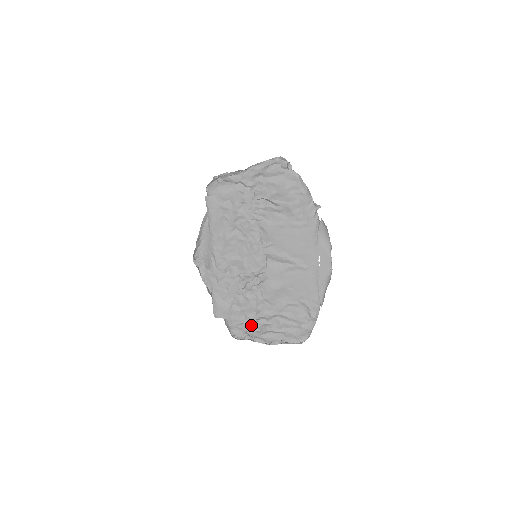
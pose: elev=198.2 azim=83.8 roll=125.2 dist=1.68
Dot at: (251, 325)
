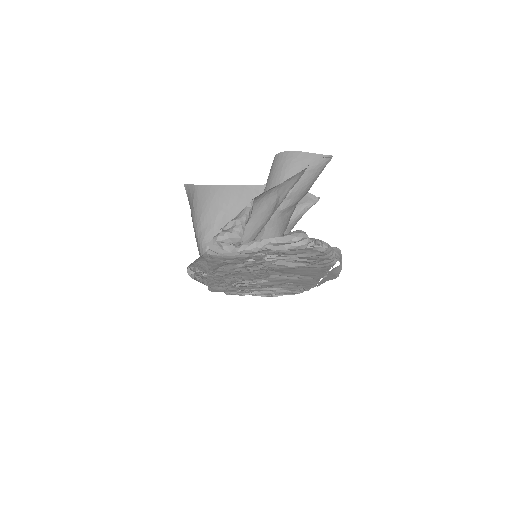
Dot at: occluded
